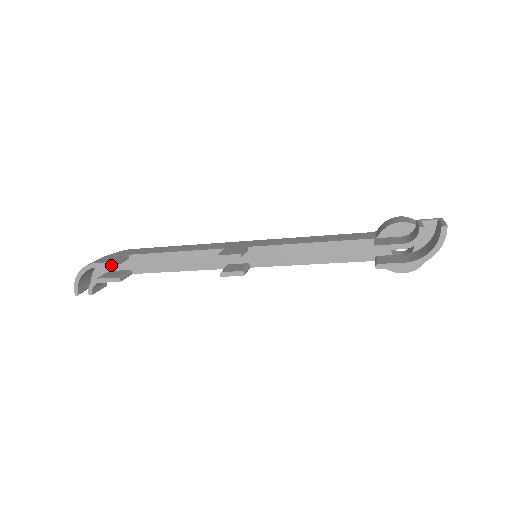
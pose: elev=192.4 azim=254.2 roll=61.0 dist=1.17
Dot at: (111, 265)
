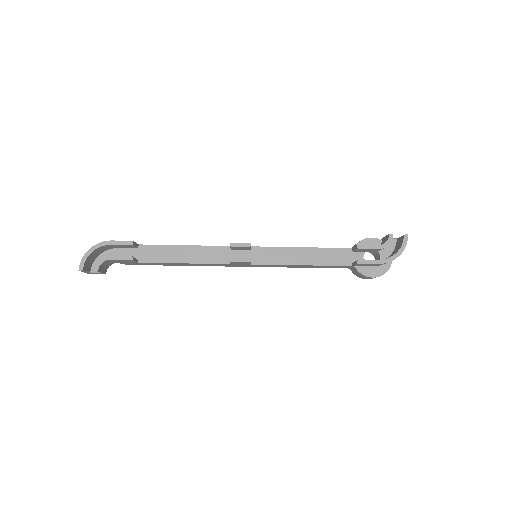
Dot at: (127, 243)
